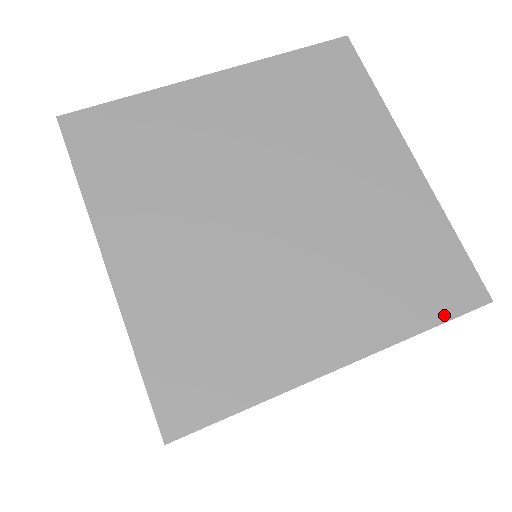
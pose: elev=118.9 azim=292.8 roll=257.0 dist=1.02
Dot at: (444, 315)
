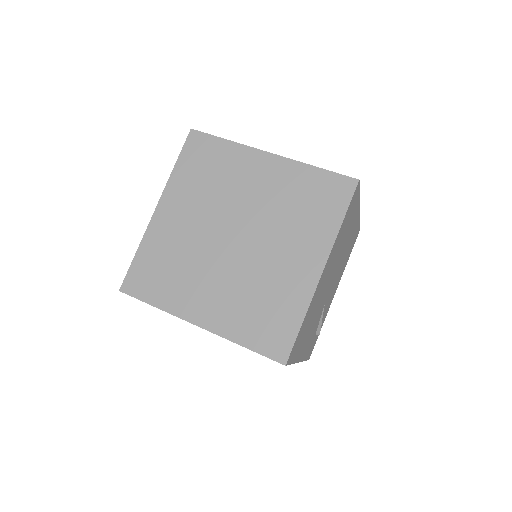
Dot at: (344, 207)
